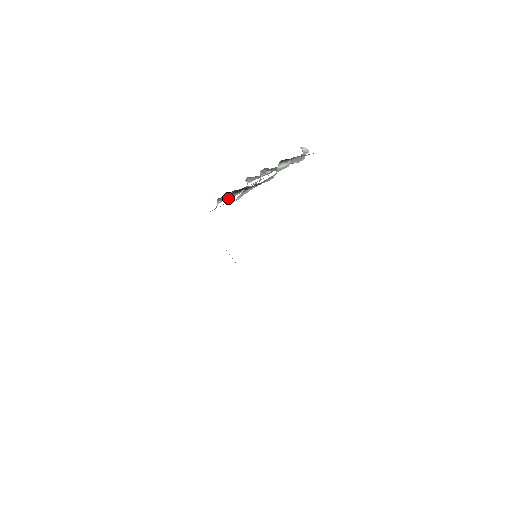
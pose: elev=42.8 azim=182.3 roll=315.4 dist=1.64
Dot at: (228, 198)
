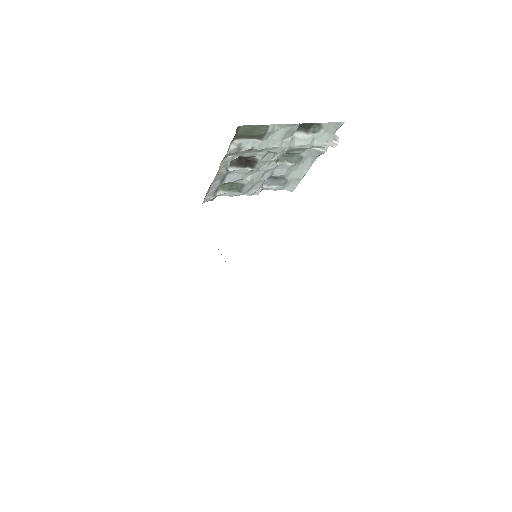
Dot at: (230, 179)
